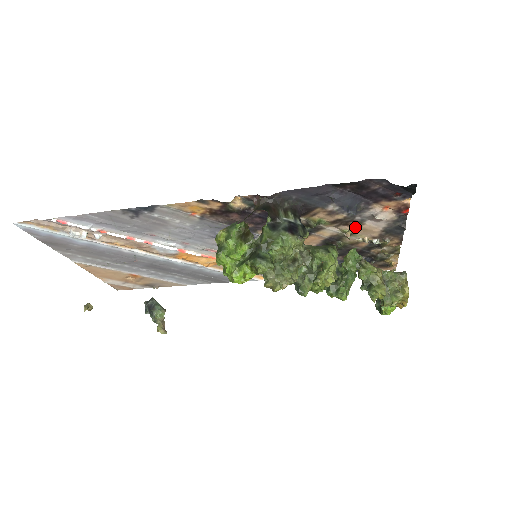
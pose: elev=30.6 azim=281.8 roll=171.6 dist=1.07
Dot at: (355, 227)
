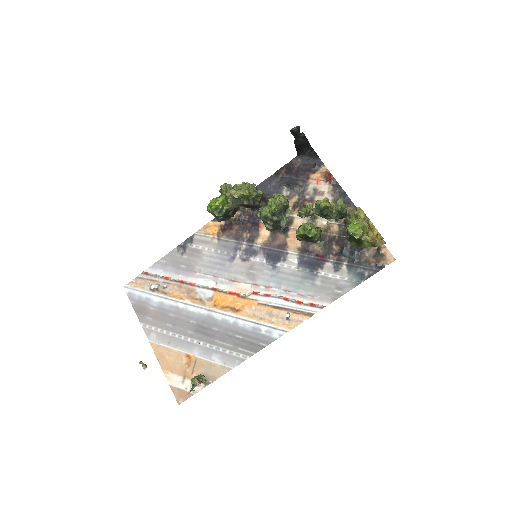
Dot at: occluded
